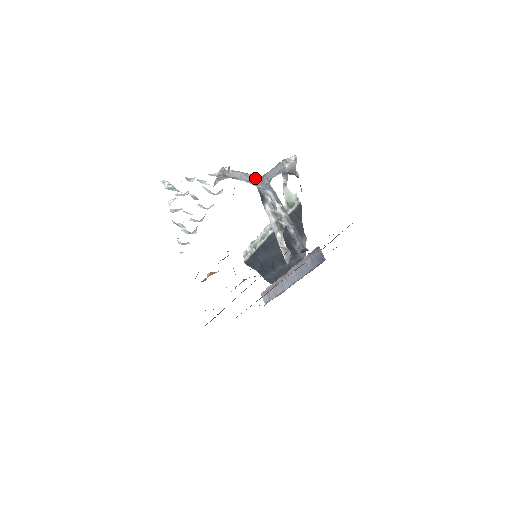
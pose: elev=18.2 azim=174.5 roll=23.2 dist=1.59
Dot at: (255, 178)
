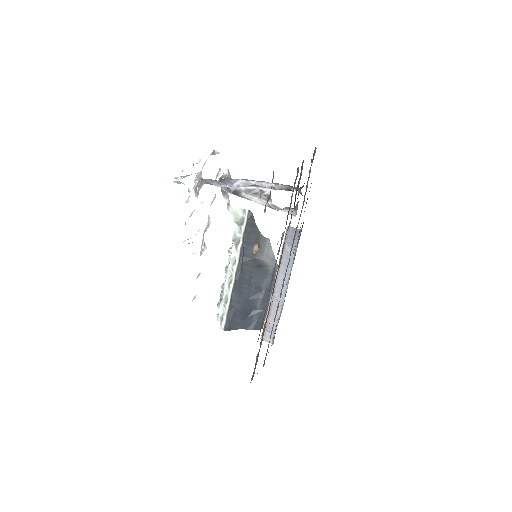
Dot at: (220, 181)
